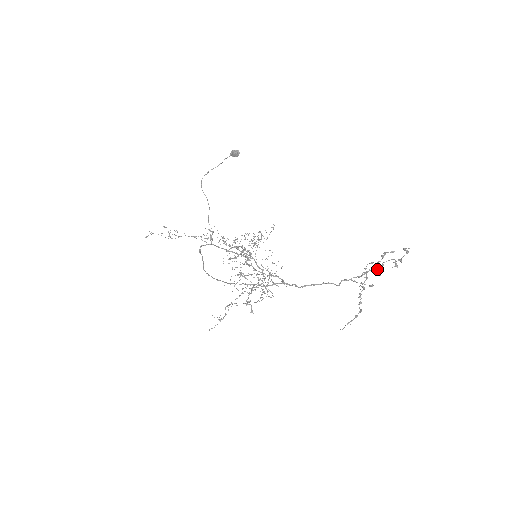
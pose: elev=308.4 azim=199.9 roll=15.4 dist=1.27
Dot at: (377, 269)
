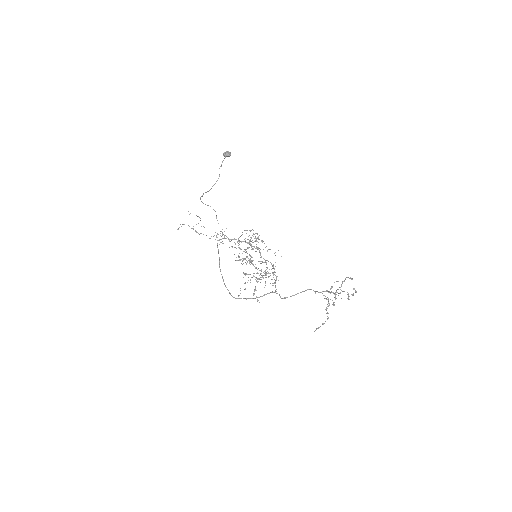
Dot at: (335, 298)
